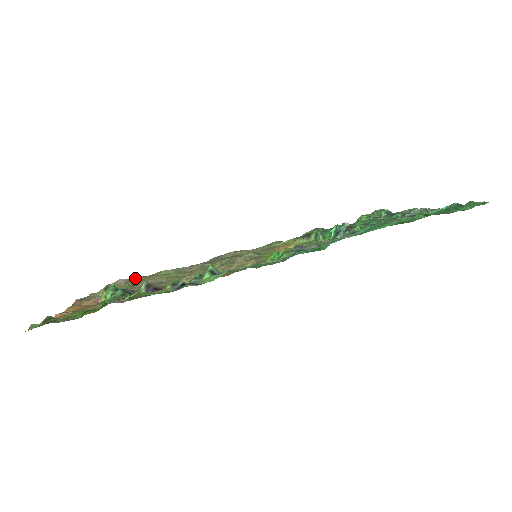
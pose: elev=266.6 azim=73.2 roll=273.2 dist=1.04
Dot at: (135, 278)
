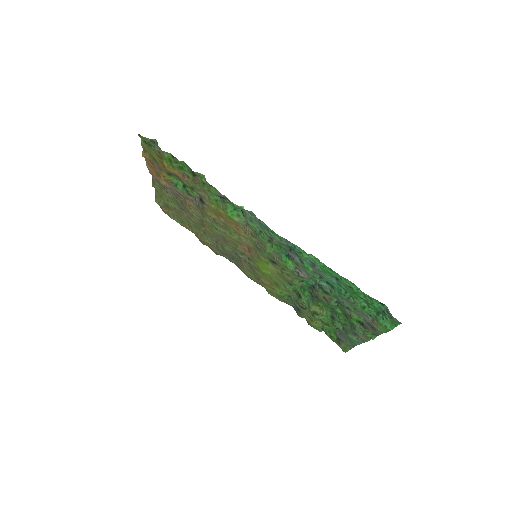
Dot at: (178, 216)
